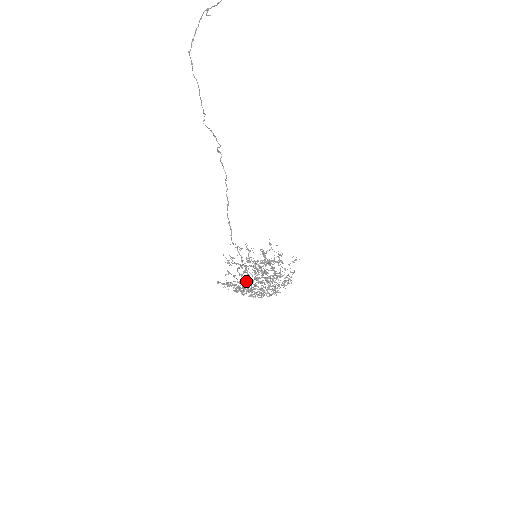
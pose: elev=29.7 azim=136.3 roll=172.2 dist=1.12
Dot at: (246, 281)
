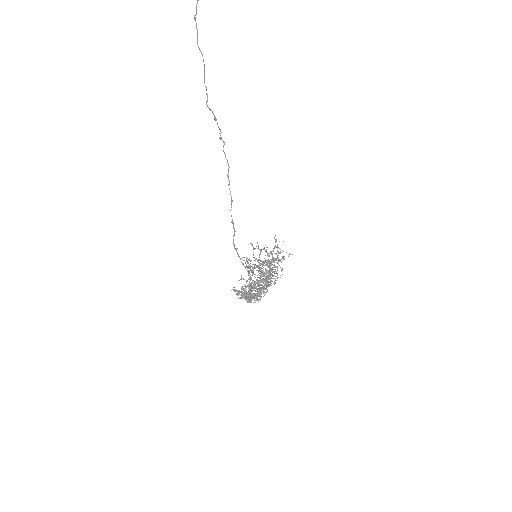
Dot at: (251, 285)
